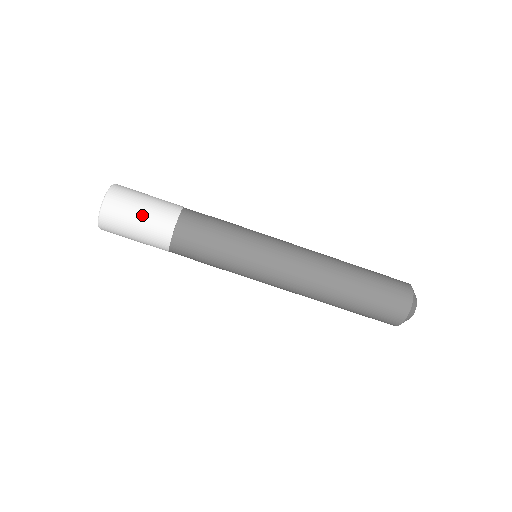
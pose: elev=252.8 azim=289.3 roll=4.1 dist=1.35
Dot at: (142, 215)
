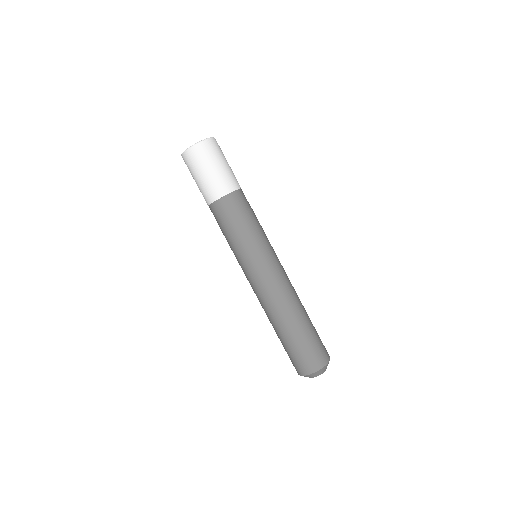
Dot at: (202, 177)
